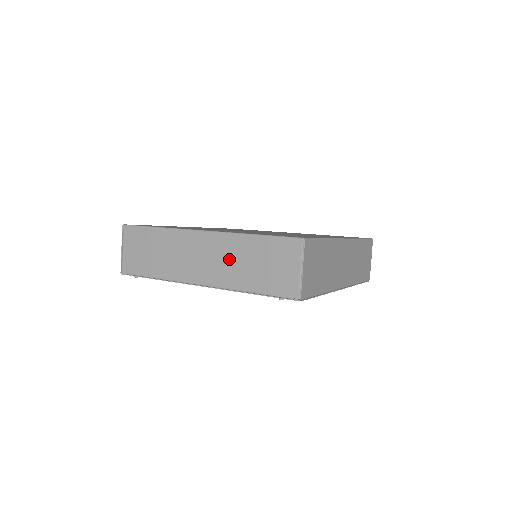
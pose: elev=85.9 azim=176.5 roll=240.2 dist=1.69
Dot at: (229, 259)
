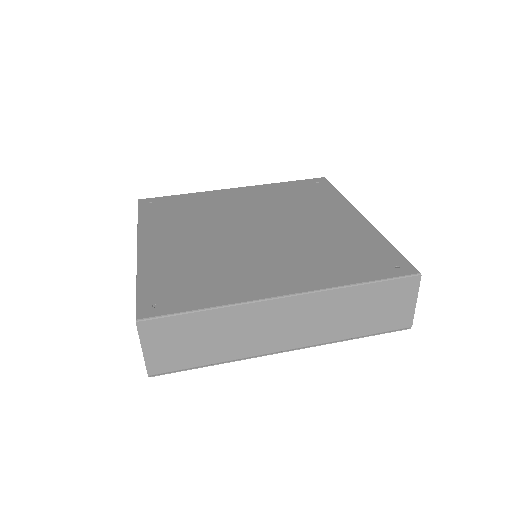
Dot at: occluded
